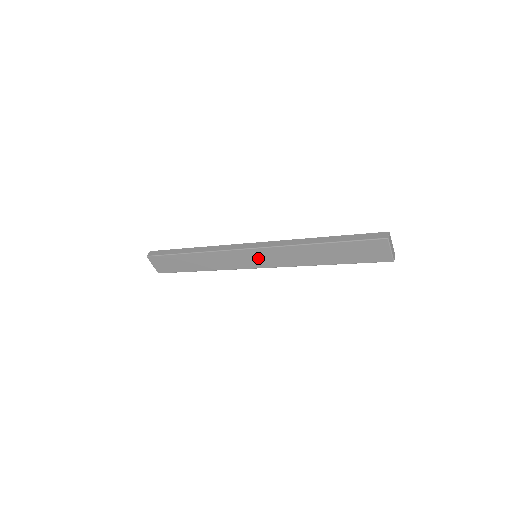
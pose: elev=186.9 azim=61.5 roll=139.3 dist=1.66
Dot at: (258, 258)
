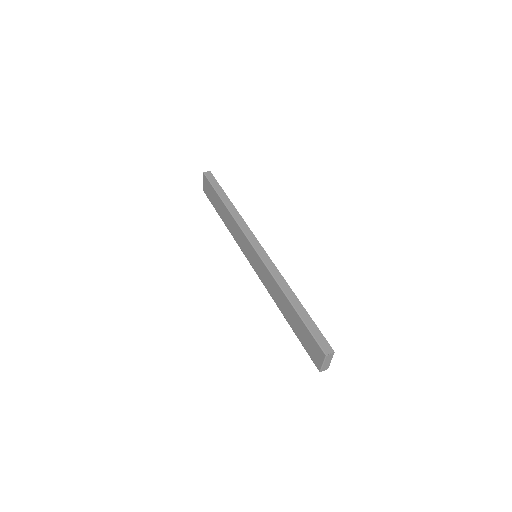
Dot at: (254, 259)
